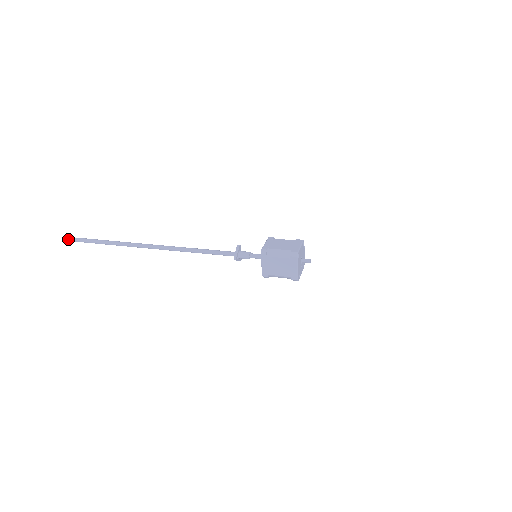
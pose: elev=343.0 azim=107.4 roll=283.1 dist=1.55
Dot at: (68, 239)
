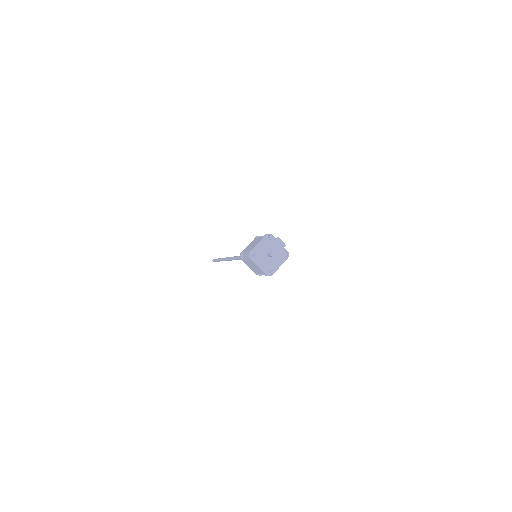
Dot at: occluded
